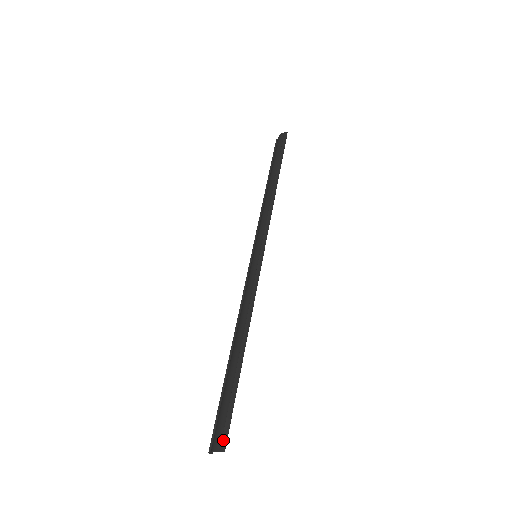
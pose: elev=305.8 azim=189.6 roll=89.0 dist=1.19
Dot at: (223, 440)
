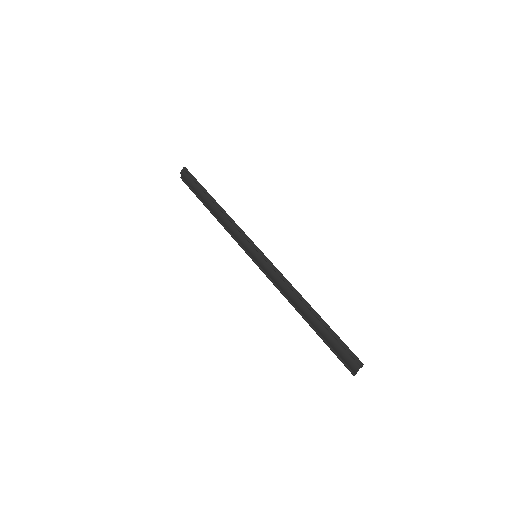
Dot at: (357, 361)
